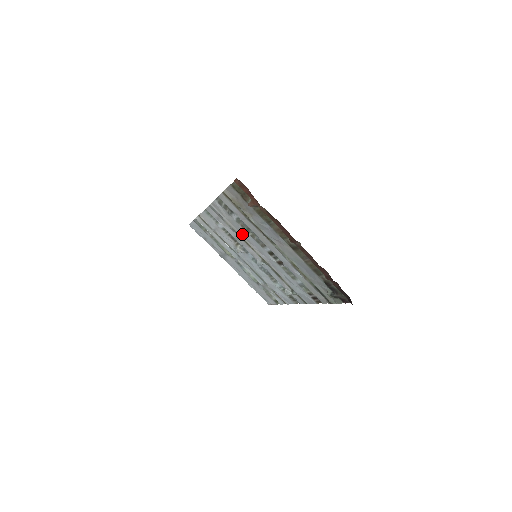
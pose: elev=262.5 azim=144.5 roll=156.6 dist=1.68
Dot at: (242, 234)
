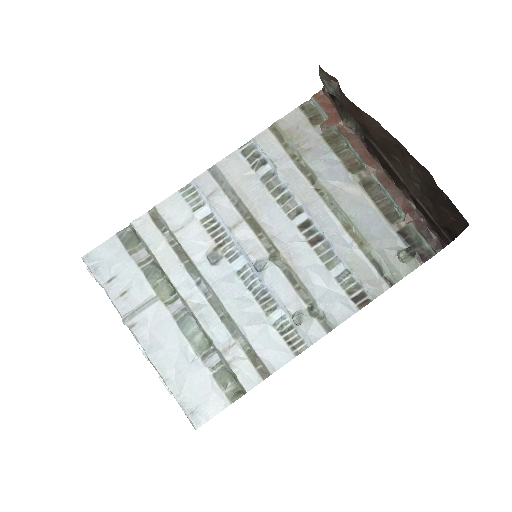
Dot at: (256, 206)
